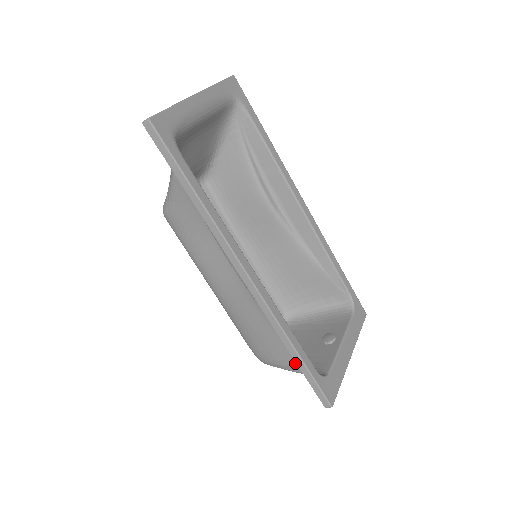
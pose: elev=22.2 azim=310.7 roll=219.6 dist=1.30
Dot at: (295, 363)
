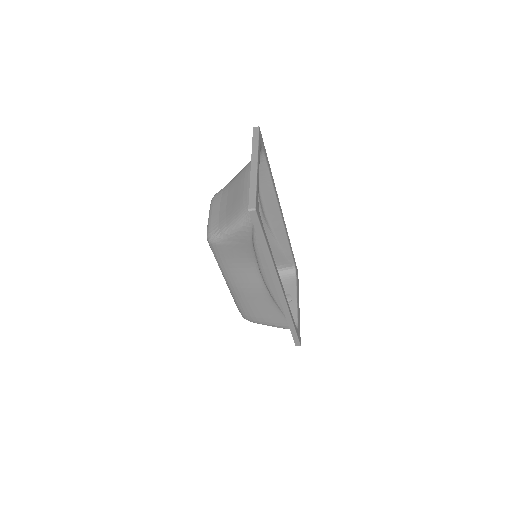
Dot at: (281, 324)
